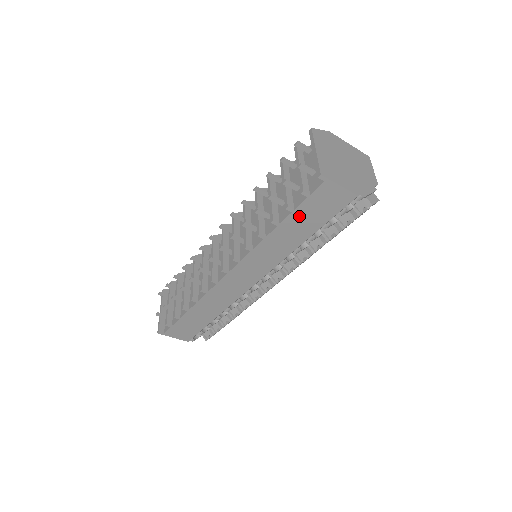
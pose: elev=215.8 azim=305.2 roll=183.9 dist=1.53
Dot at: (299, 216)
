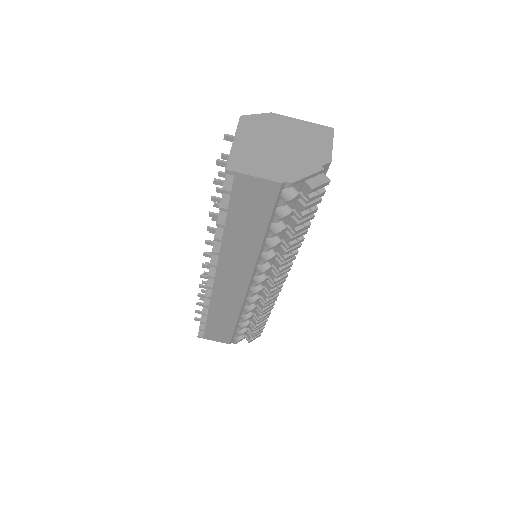
Dot at: (237, 215)
